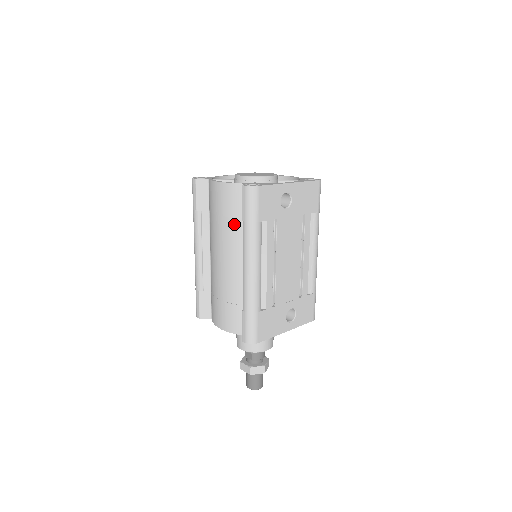
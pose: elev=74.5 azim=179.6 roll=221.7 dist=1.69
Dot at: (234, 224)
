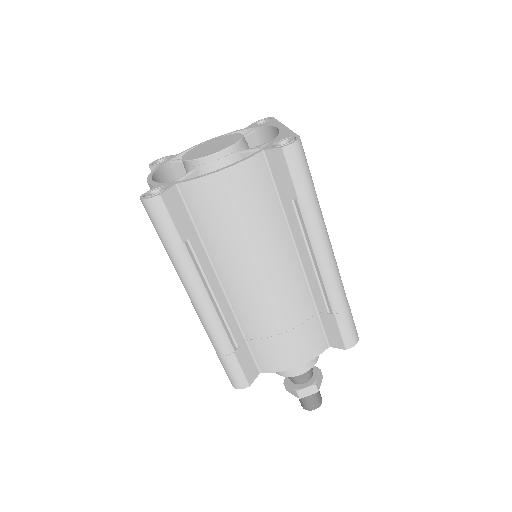
Dot at: (271, 216)
